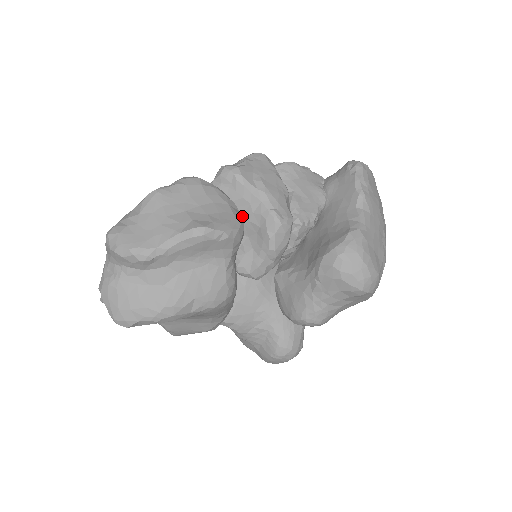
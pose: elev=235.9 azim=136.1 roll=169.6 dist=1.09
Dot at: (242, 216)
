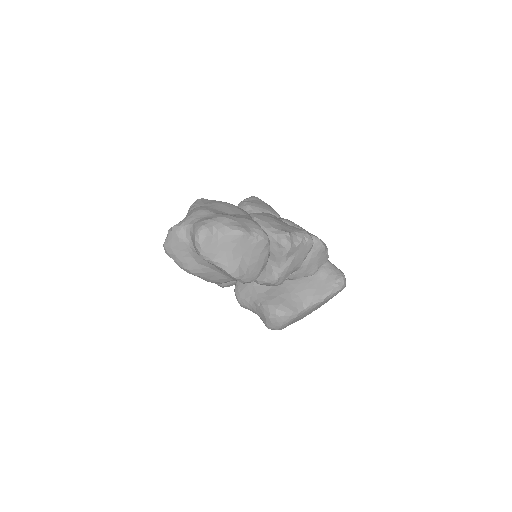
Dot at: occluded
